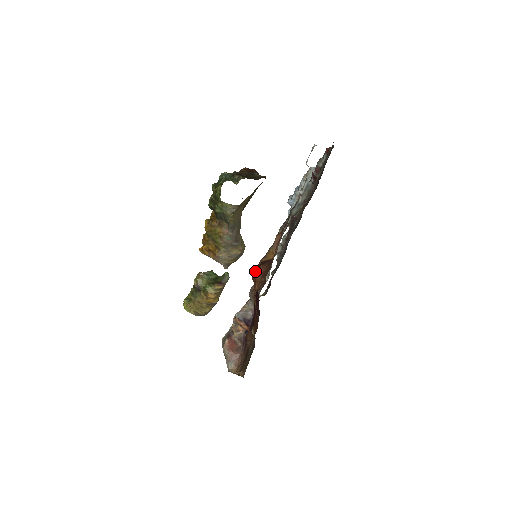
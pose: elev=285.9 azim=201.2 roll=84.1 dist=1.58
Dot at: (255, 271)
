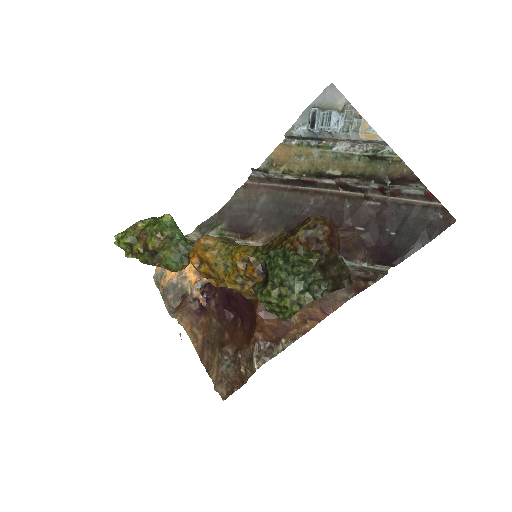
Dot at: (266, 320)
